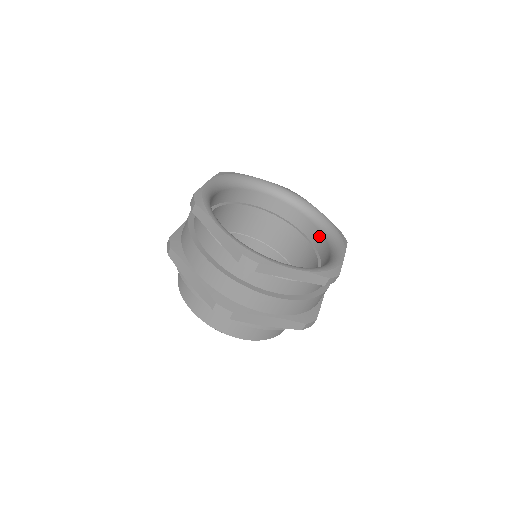
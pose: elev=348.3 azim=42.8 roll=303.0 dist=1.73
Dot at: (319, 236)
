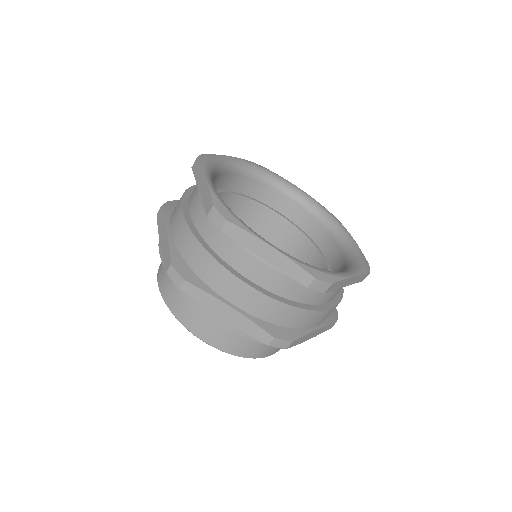
Dot at: (304, 216)
